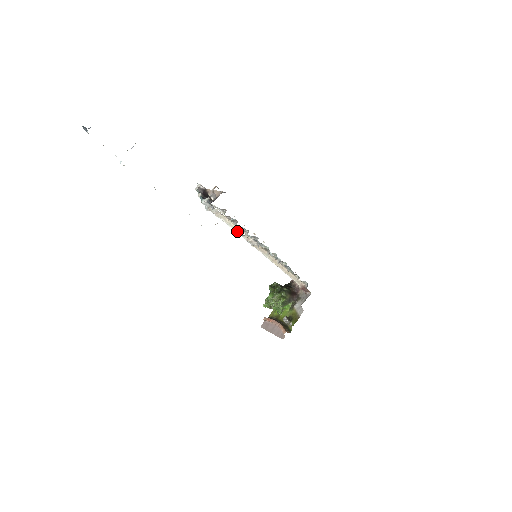
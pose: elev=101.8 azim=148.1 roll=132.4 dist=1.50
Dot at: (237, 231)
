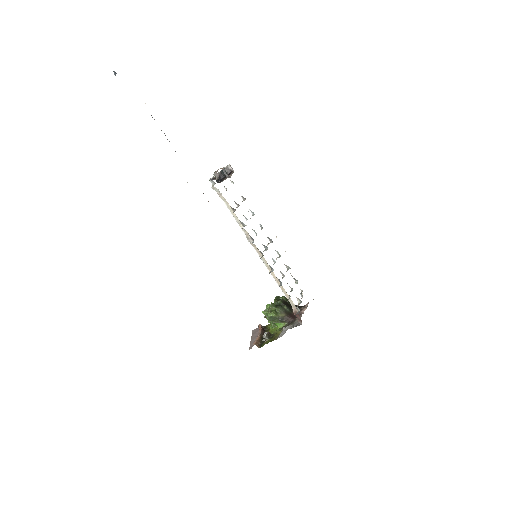
Dot at: (237, 221)
